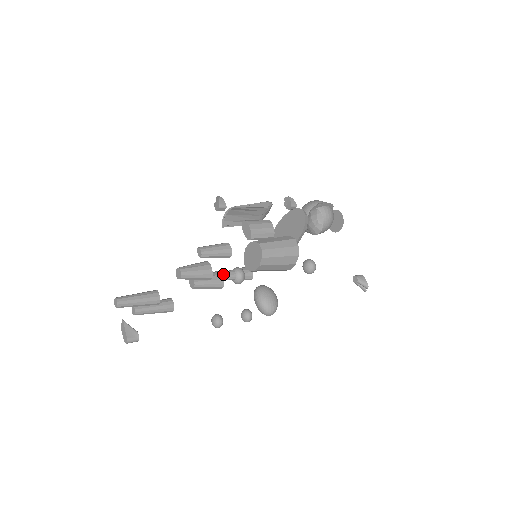
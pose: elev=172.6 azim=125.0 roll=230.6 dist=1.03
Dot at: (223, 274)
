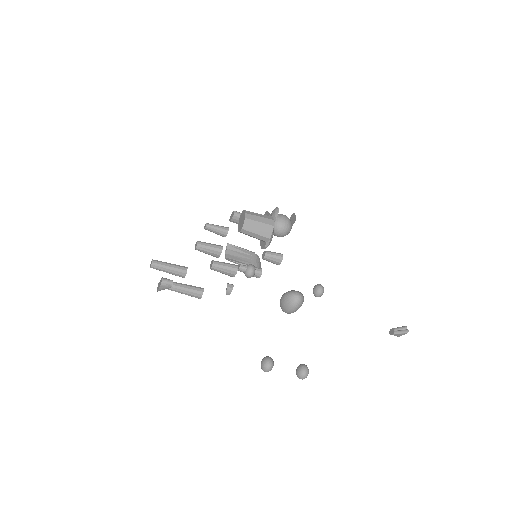
Dot at: occluded
